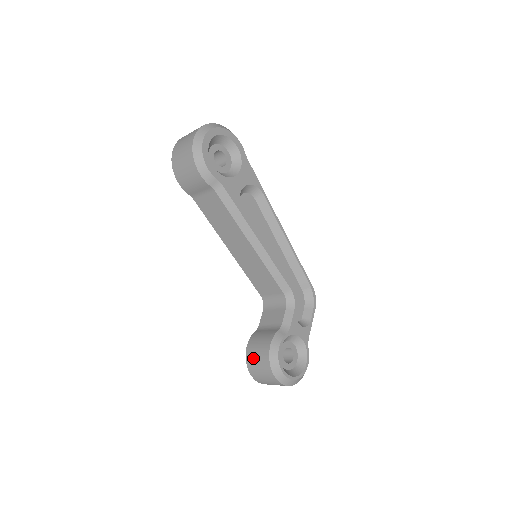
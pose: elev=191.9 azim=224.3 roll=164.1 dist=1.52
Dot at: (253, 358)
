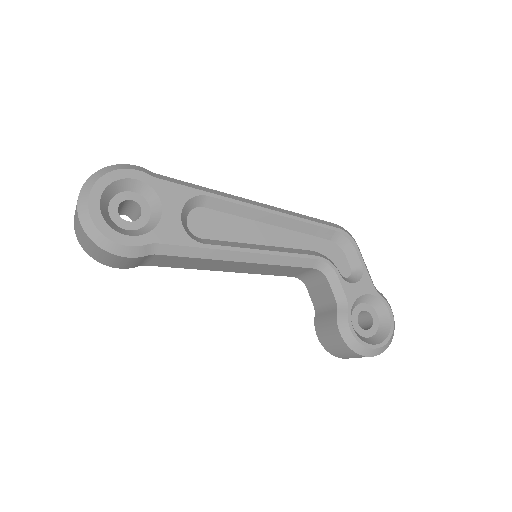
Dot at: (333, 349)
